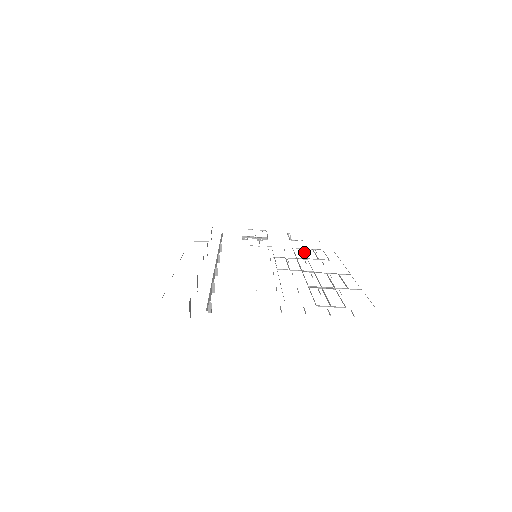
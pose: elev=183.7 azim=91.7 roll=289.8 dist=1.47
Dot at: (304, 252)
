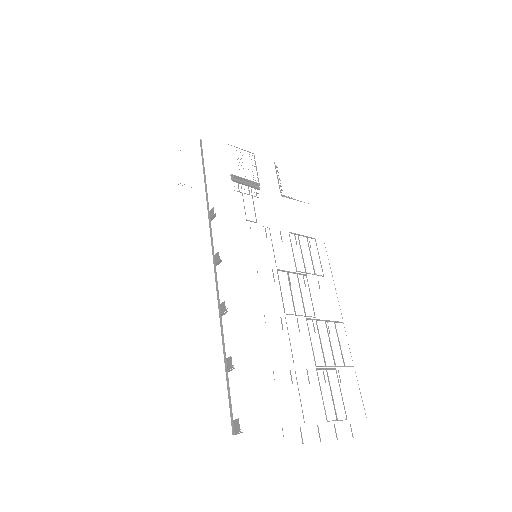
Dot at: (301, 250)
